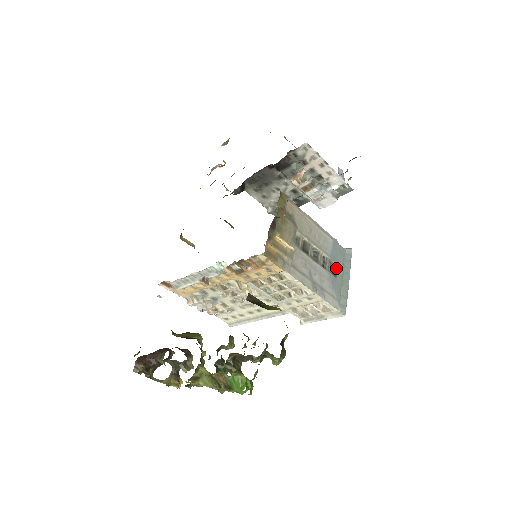
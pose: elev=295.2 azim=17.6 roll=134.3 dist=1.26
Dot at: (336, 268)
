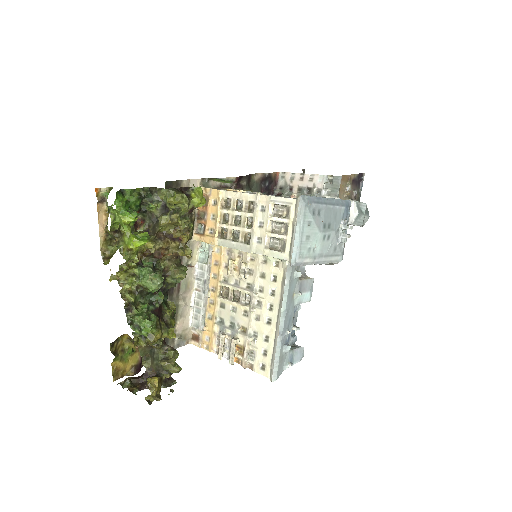
Dot at: occluded
